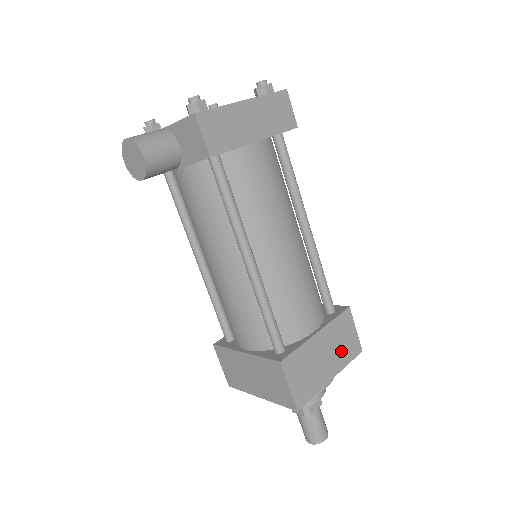
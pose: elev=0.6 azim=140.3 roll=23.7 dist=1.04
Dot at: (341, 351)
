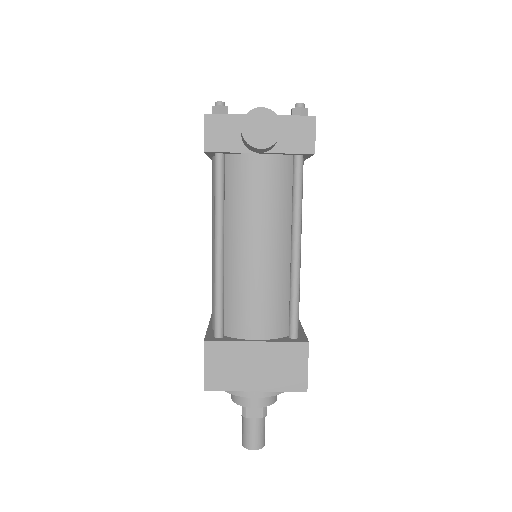
Dot at: occluded
